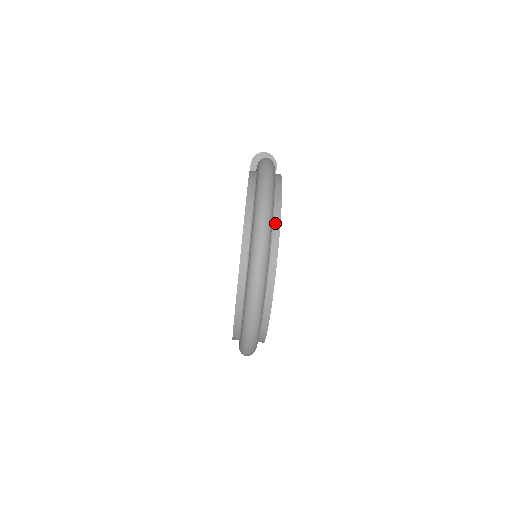
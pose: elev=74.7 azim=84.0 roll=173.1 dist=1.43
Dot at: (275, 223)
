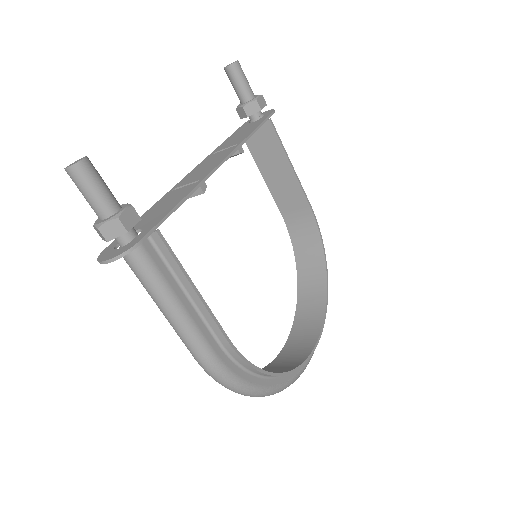
Dot at: occluded
